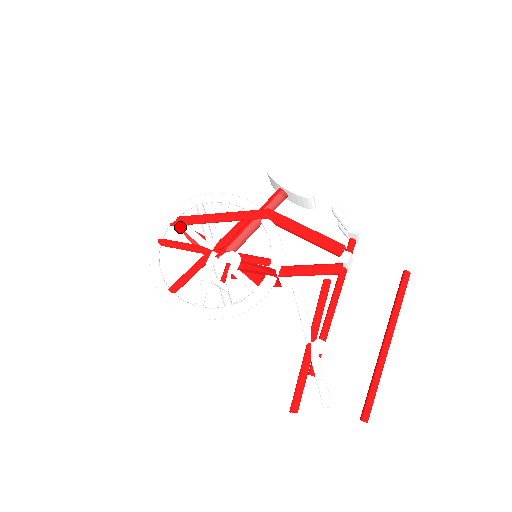
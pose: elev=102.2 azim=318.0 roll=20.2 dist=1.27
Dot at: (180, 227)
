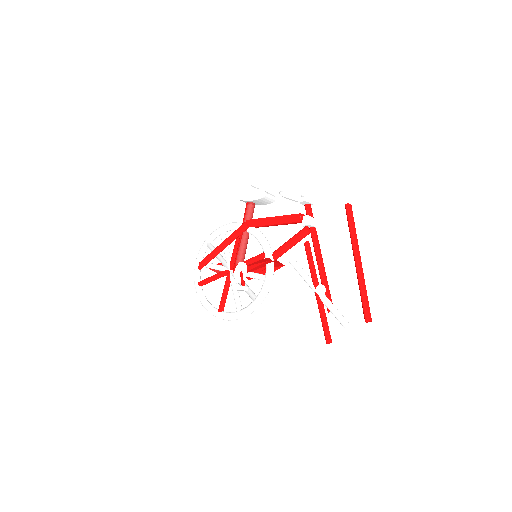
Dot at: (206, 267)
